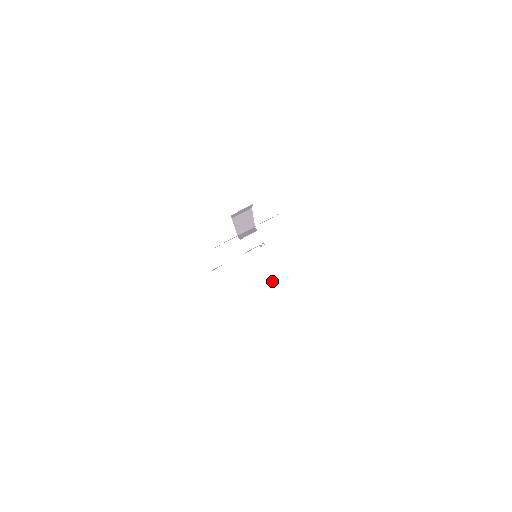
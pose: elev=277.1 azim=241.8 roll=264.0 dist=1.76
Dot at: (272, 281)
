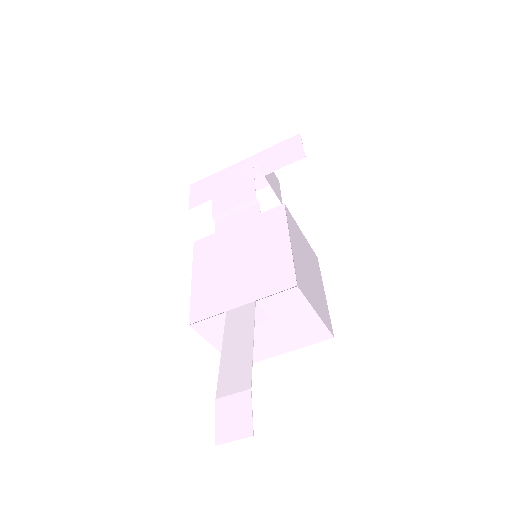
Dot at: (279, 350)
